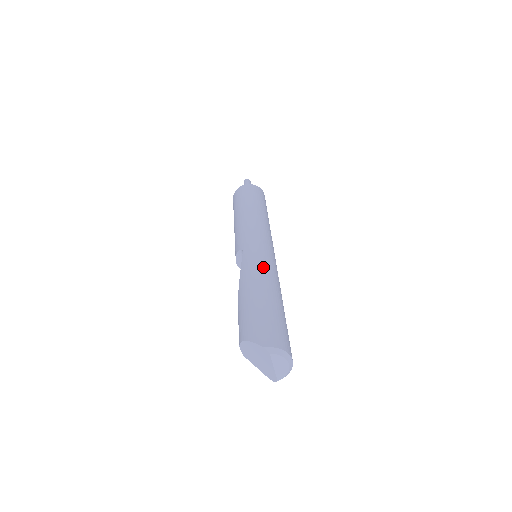
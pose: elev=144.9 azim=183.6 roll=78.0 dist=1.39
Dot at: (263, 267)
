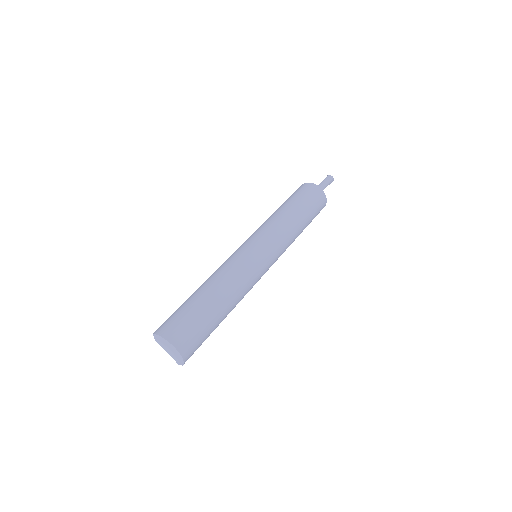
Dot at: (223, 267)
